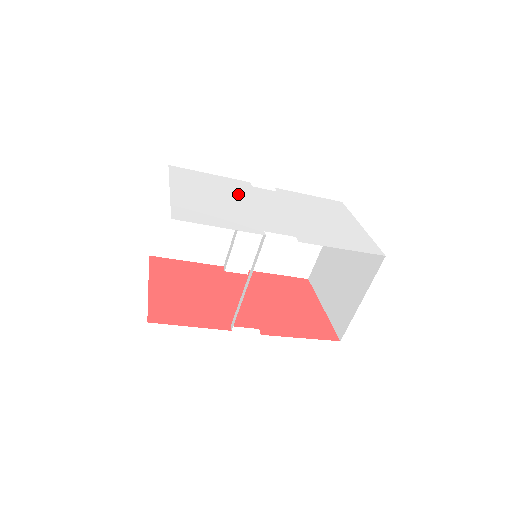
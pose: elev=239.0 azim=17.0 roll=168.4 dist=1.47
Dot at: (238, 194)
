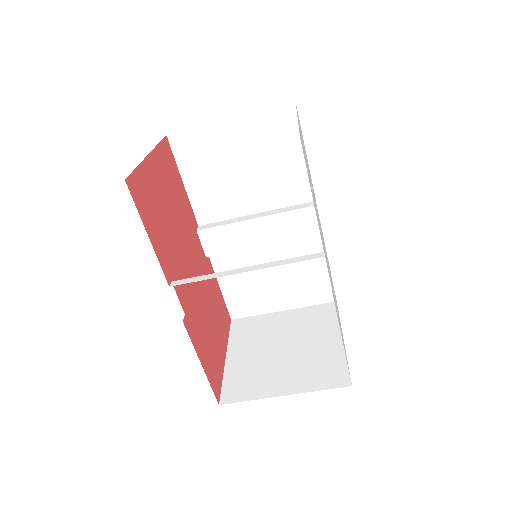
Dot at: occluded
